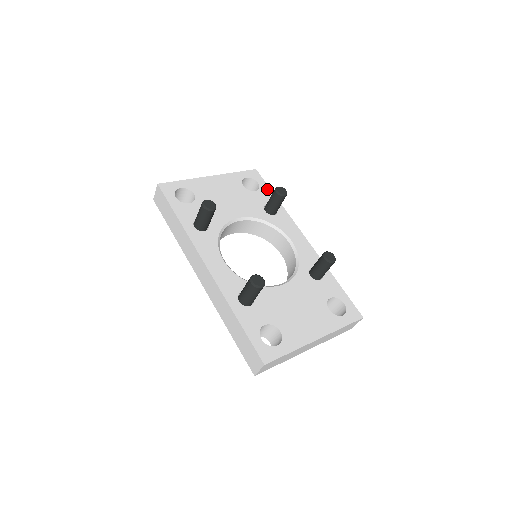
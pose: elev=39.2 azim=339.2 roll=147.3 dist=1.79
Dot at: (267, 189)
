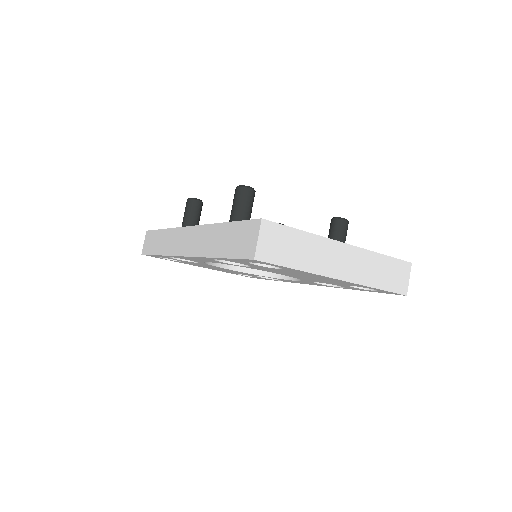
Dot at: occluded
